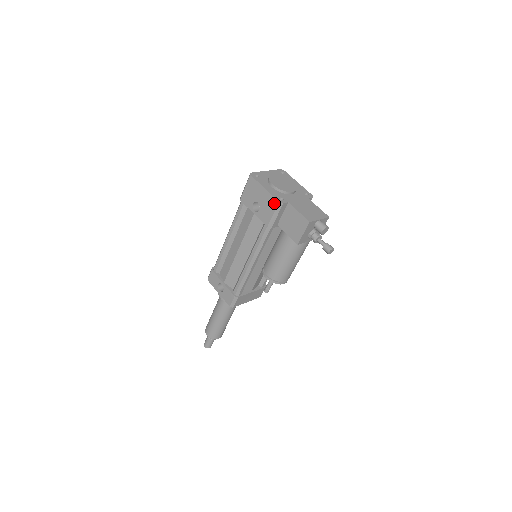
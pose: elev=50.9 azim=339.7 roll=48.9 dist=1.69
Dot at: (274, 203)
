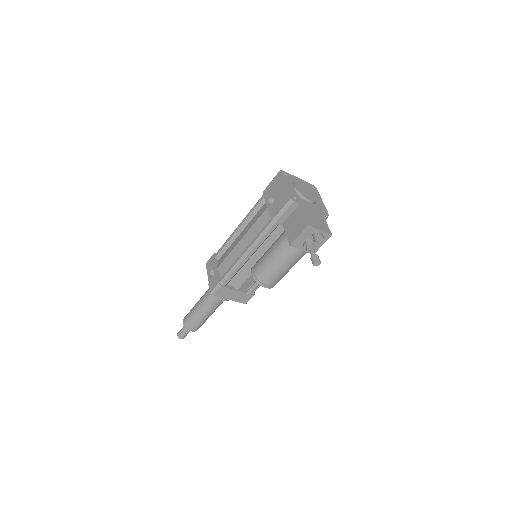
Dot at: (286, 199)
